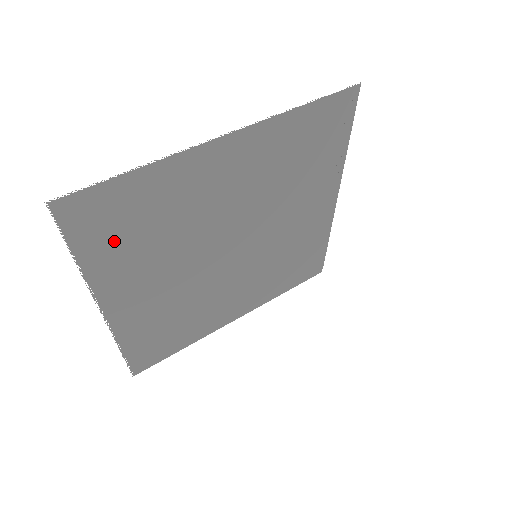
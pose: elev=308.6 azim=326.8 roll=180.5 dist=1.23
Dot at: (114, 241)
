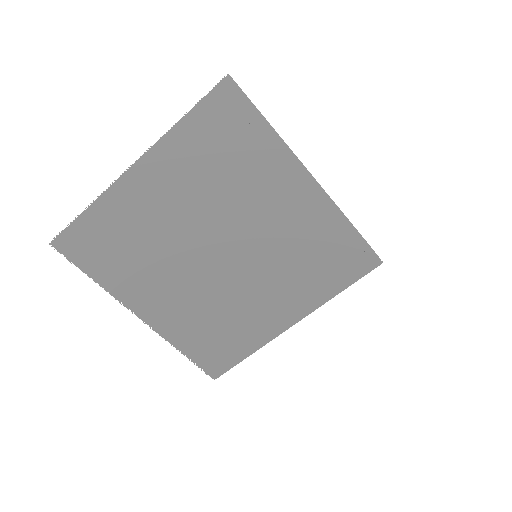
Dot at: (108, 261)
